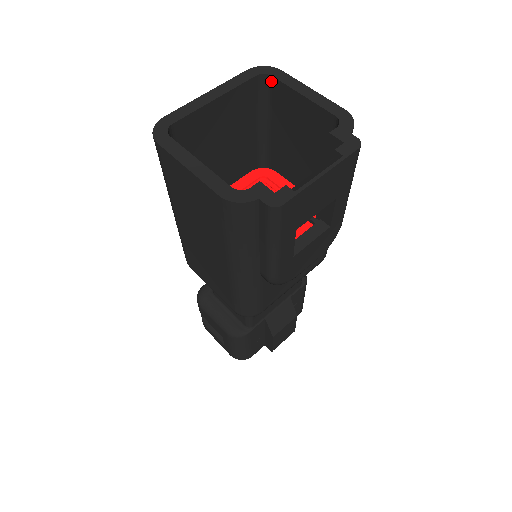
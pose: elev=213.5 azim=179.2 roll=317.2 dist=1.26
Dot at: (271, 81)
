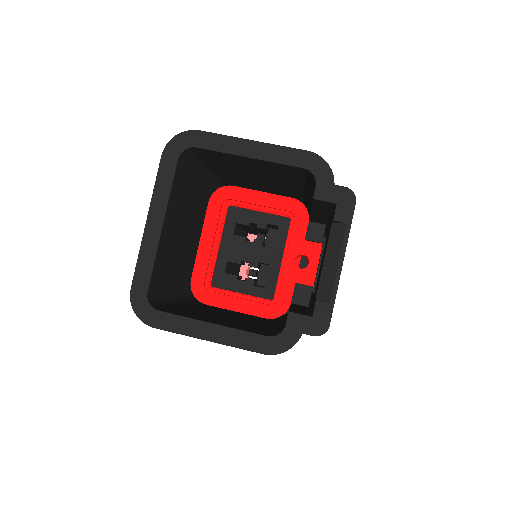
Dot at: (196, 150)
